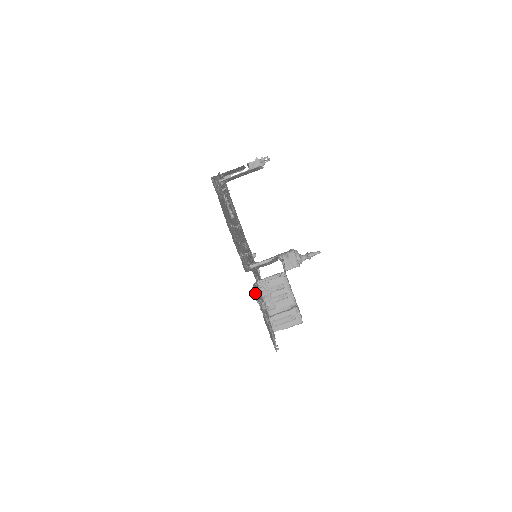
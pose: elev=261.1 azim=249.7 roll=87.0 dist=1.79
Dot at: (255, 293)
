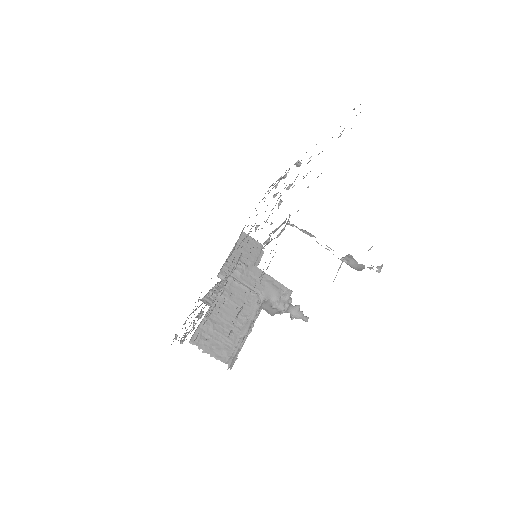
Dot at: occluded
